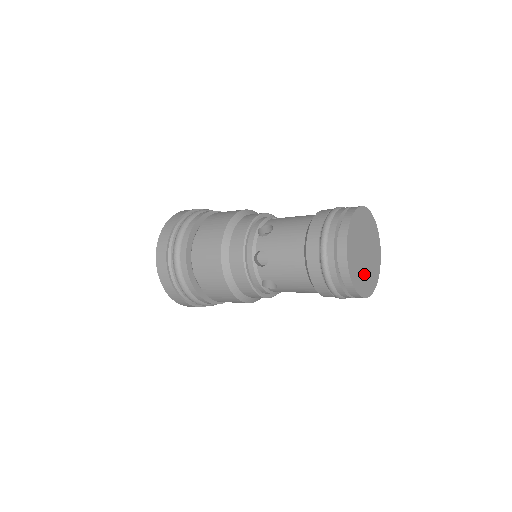
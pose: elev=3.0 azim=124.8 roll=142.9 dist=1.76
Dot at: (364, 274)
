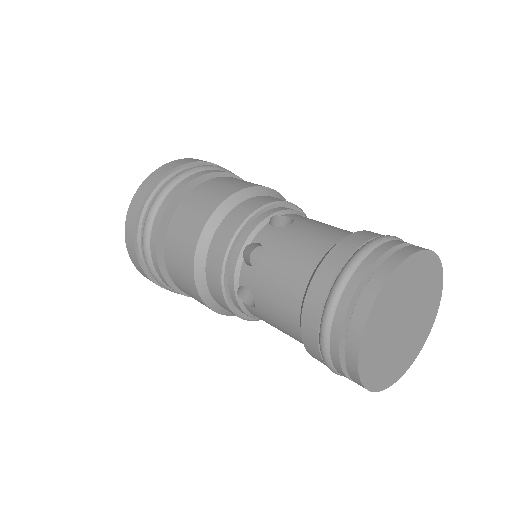
Dot at: (385, 353)
